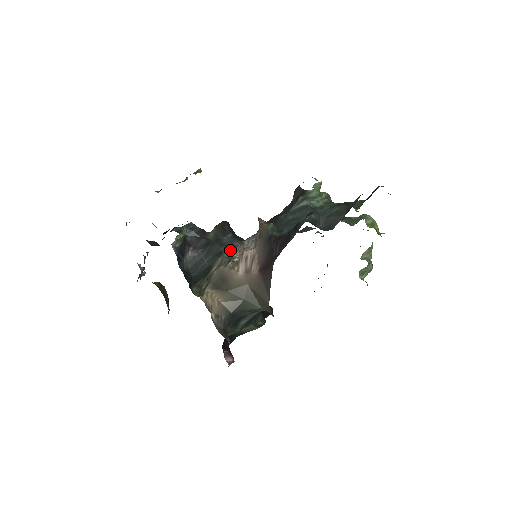
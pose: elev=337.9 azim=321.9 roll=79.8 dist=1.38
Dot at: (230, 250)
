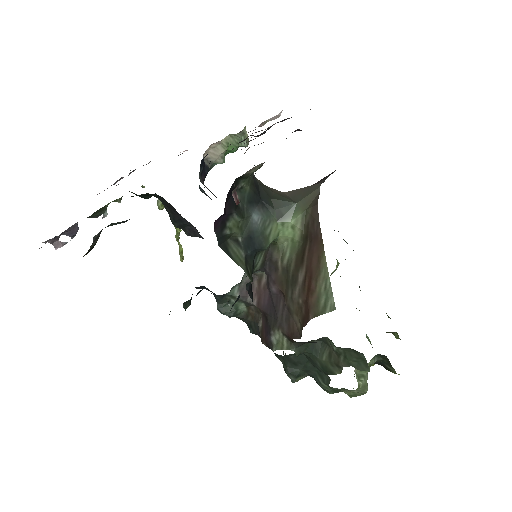
Dot at: occluded
